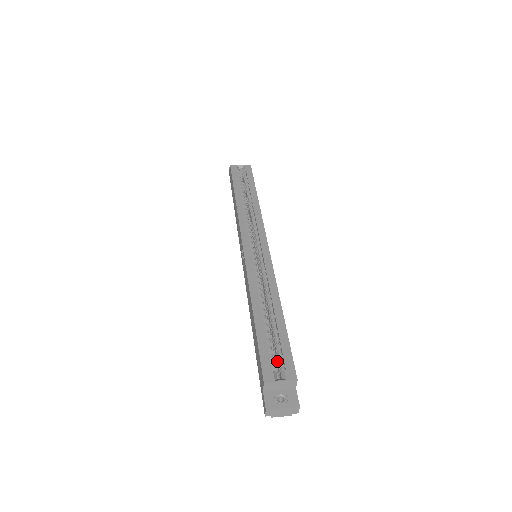
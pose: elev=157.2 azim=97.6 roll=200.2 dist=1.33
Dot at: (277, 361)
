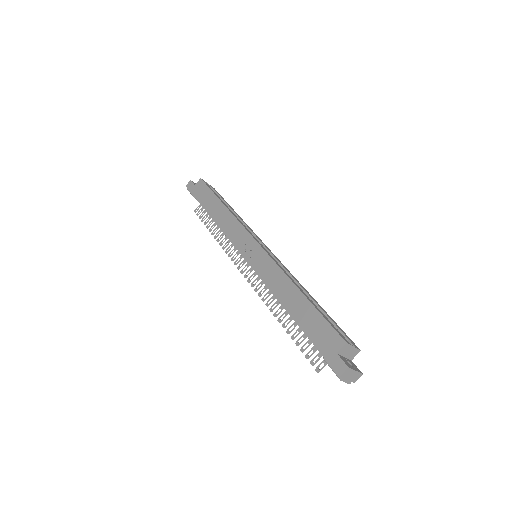
Dot at: occluded
